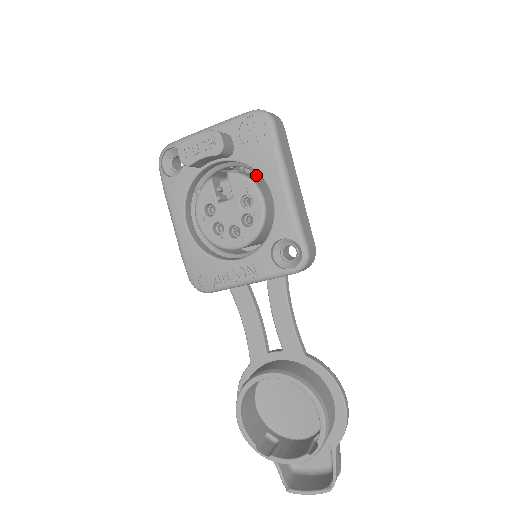
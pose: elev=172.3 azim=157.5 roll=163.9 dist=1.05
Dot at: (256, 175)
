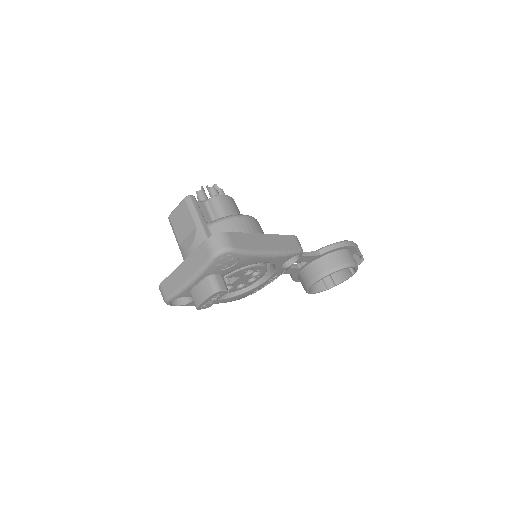
Dot at: occluded
